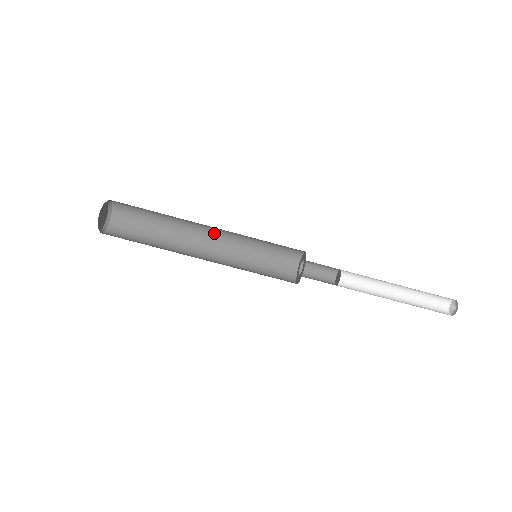
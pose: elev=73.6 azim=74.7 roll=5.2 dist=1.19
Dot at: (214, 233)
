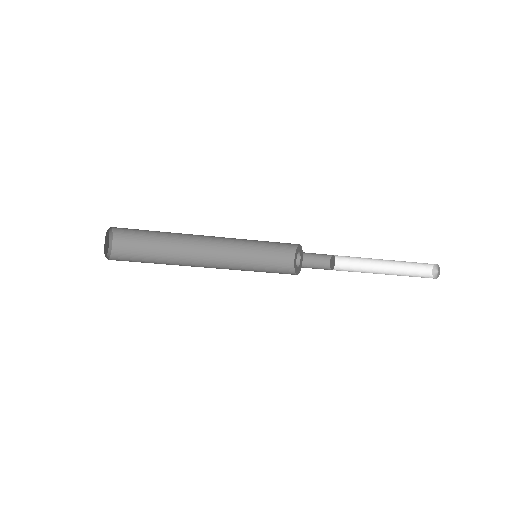
Dot at: occluded
